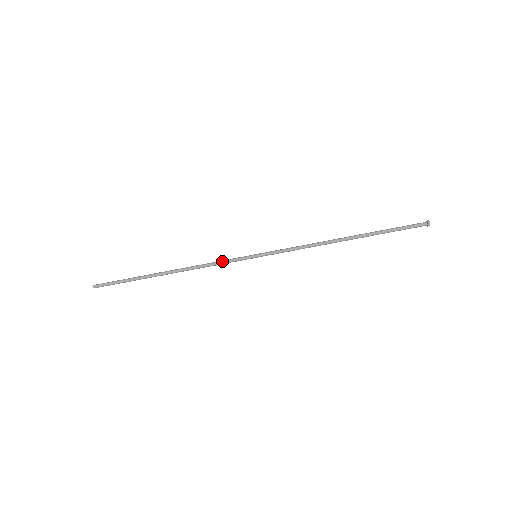
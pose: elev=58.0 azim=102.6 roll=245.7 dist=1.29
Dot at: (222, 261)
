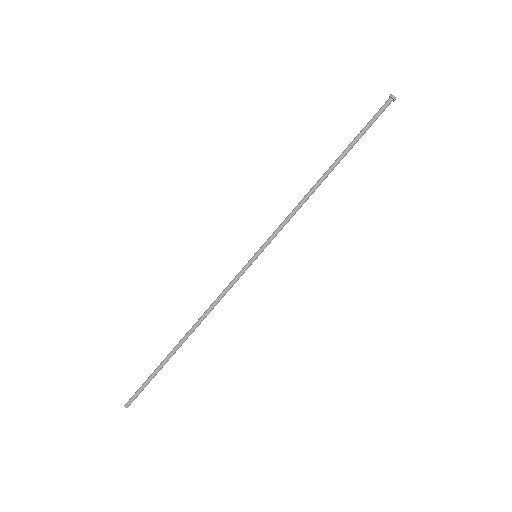
Dot at: (228, 285)
